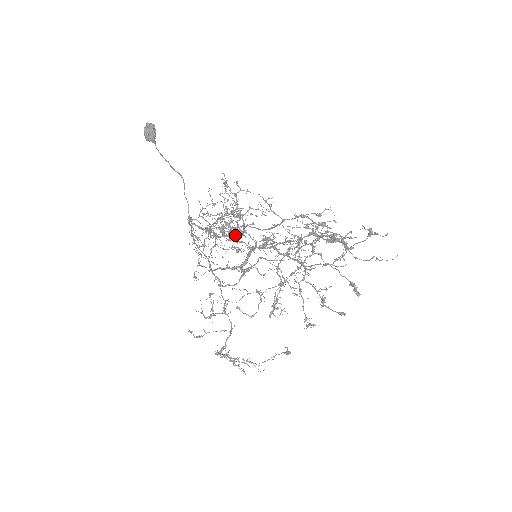
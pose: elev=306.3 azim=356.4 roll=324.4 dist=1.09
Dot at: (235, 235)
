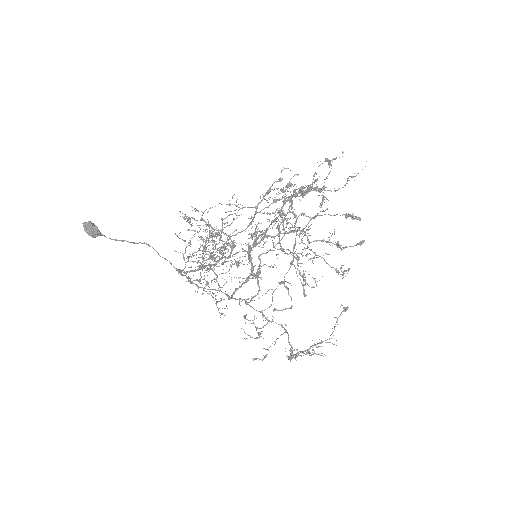
Dot at: (227, 252)
